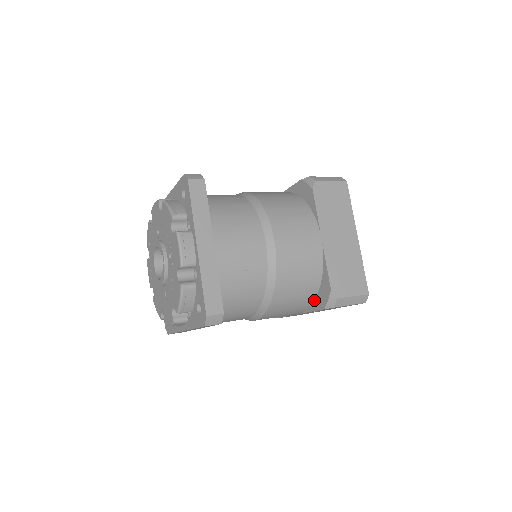
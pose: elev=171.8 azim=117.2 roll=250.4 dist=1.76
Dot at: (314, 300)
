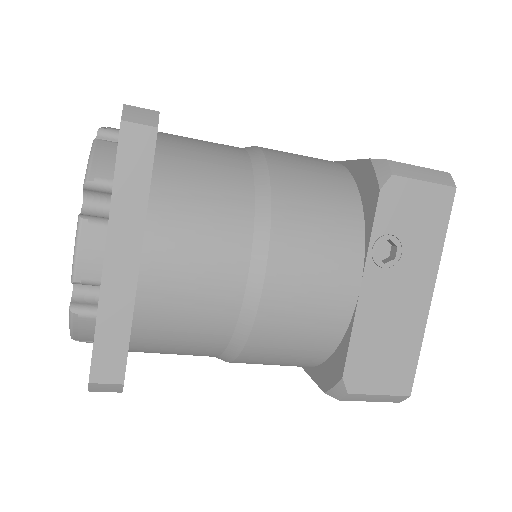
Dot at: (363, 216)
